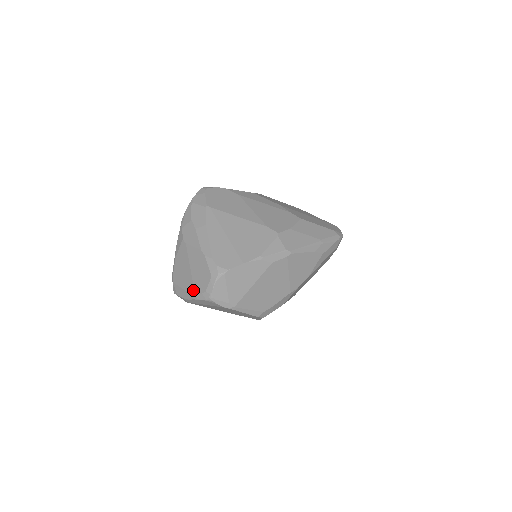
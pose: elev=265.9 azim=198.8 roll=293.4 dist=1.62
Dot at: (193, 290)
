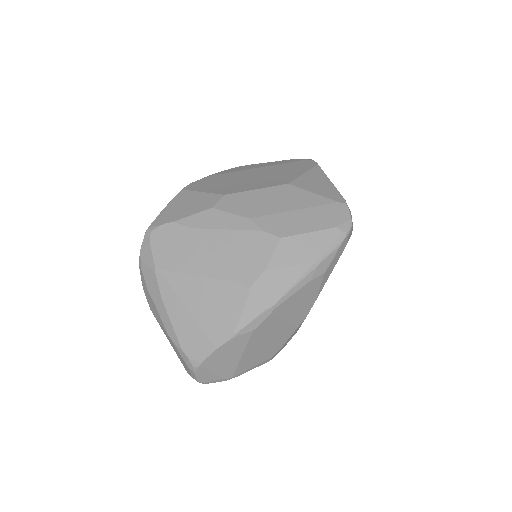
Dot at: occluded
